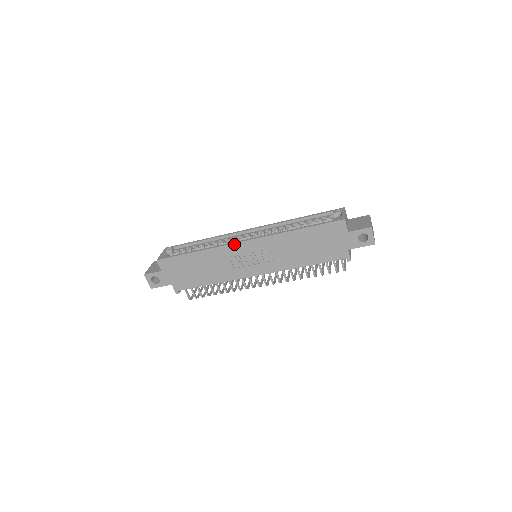
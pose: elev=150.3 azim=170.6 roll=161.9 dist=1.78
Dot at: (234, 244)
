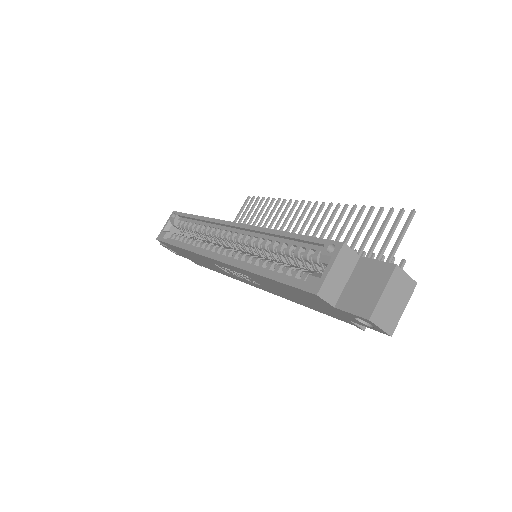
Dot at: (206, 257)
